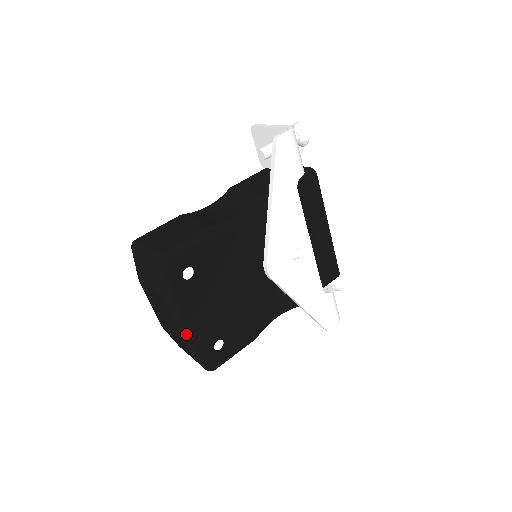
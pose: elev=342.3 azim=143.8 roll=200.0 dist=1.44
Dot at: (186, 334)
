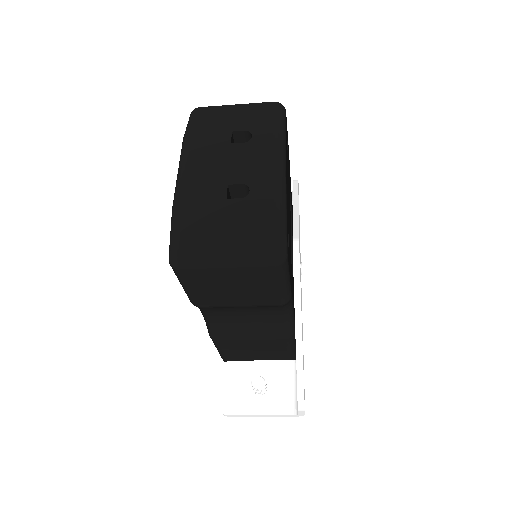
Dot at: (283, 176)
